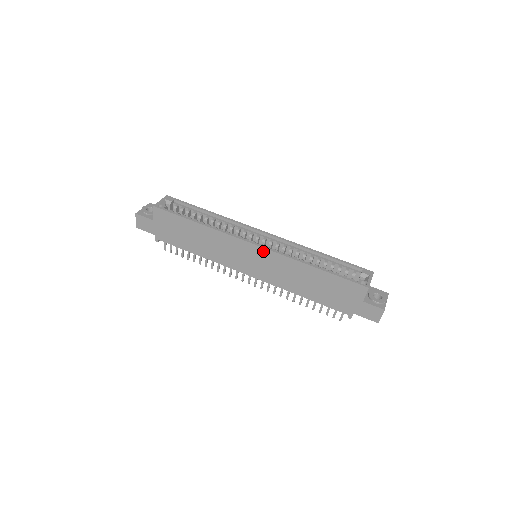
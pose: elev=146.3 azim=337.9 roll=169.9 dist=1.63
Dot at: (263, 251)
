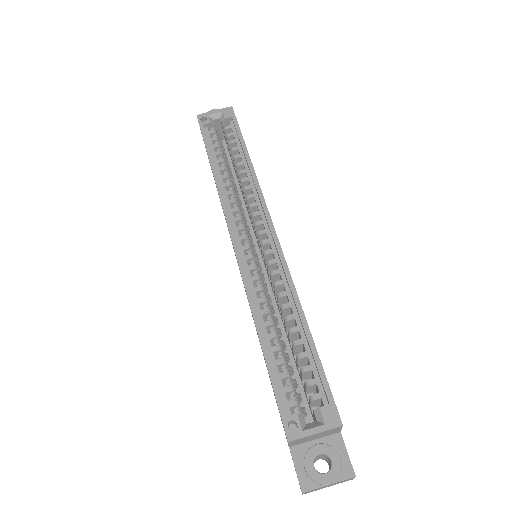
Dot at: (237, 259)
